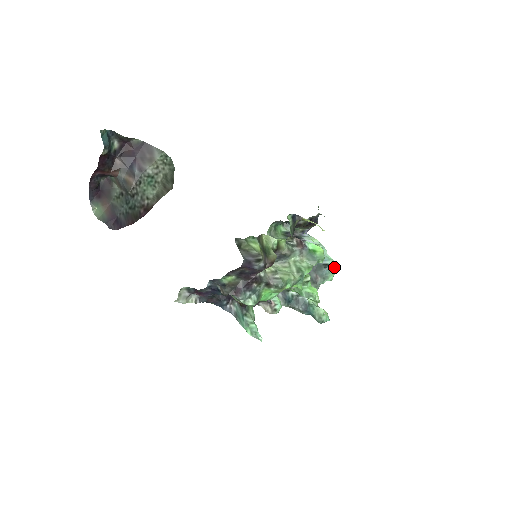
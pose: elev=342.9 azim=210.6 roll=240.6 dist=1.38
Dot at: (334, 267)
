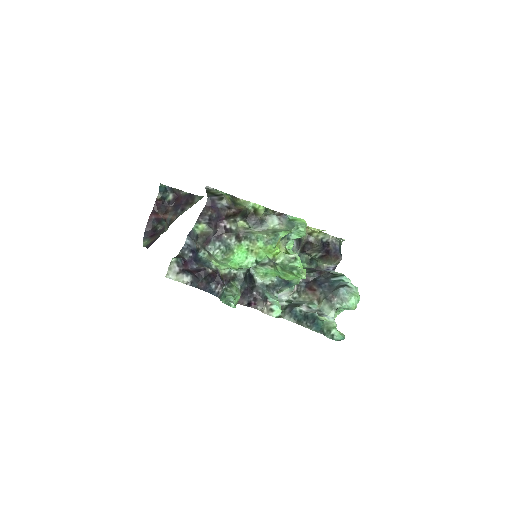
Dot at: (357, 293)
